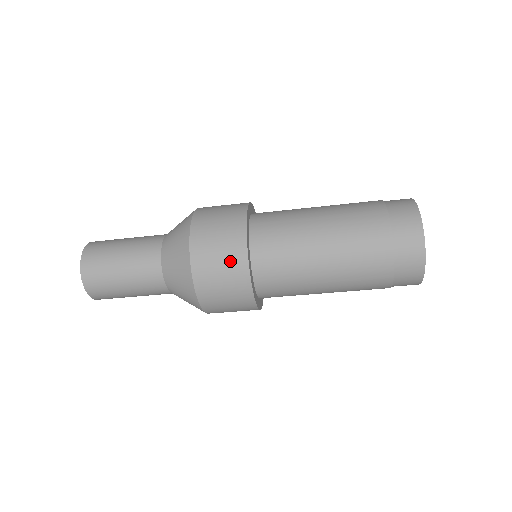
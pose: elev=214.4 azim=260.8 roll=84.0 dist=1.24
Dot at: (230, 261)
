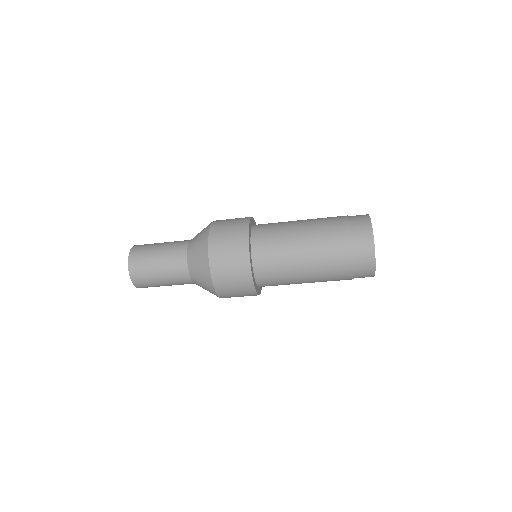
Dot at: (236, 240)
